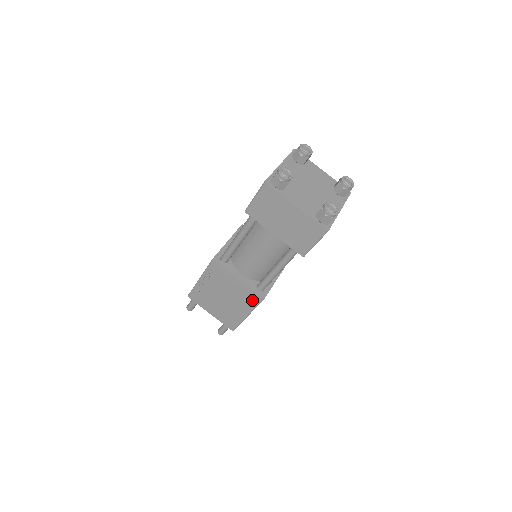
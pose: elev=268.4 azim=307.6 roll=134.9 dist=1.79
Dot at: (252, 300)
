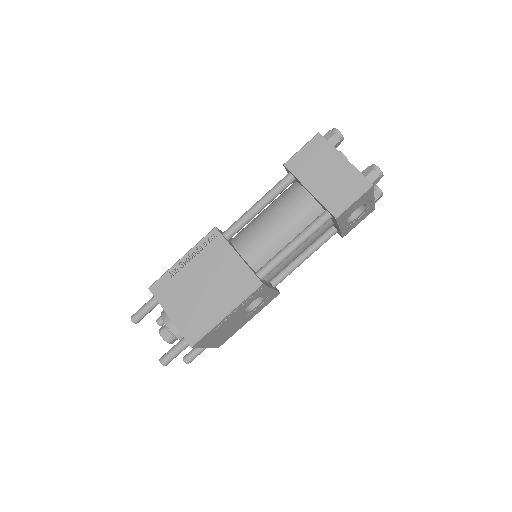
Dot at: (244, 287)
